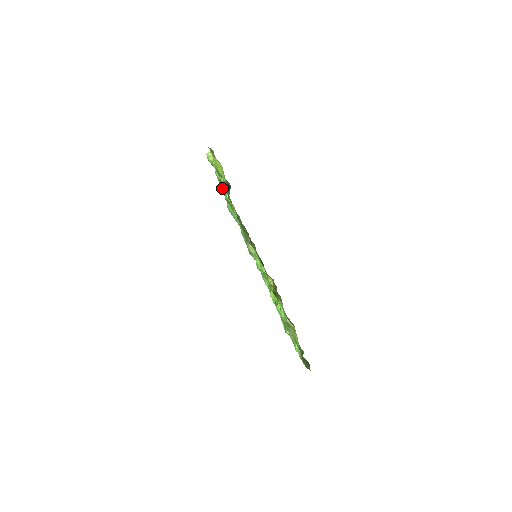
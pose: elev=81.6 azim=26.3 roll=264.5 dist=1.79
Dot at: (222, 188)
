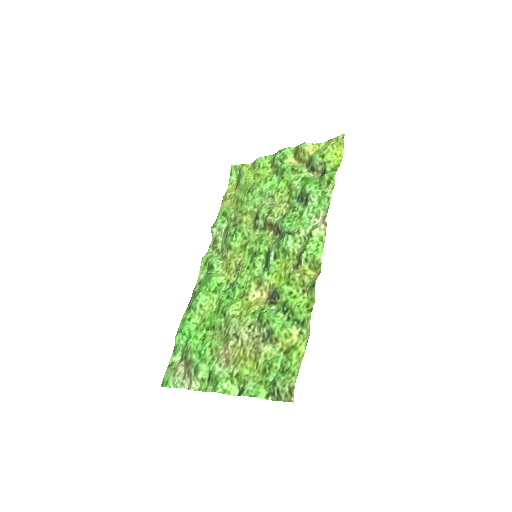
Dot at: (266, 181)
